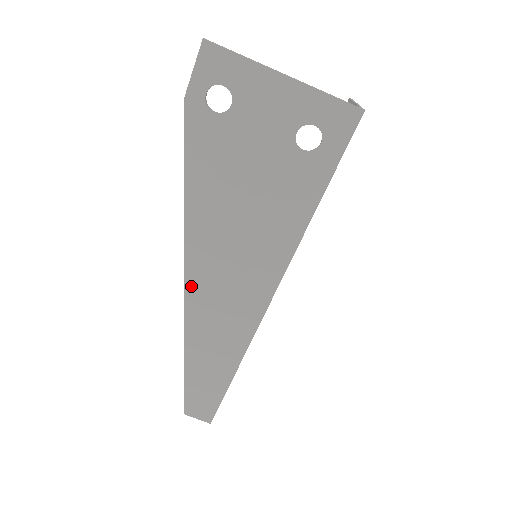
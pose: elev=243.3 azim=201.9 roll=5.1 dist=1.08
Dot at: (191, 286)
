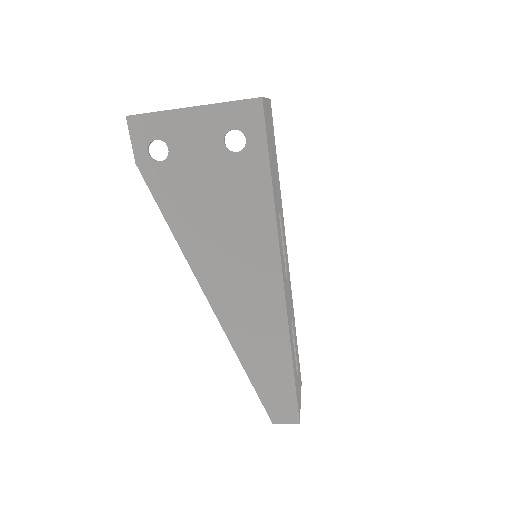
Dot at: (216, 305)
